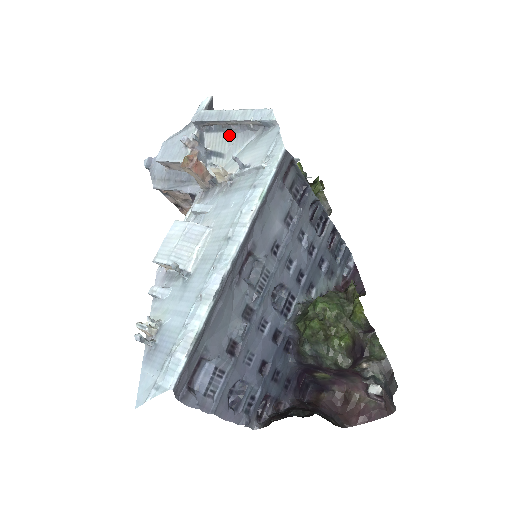
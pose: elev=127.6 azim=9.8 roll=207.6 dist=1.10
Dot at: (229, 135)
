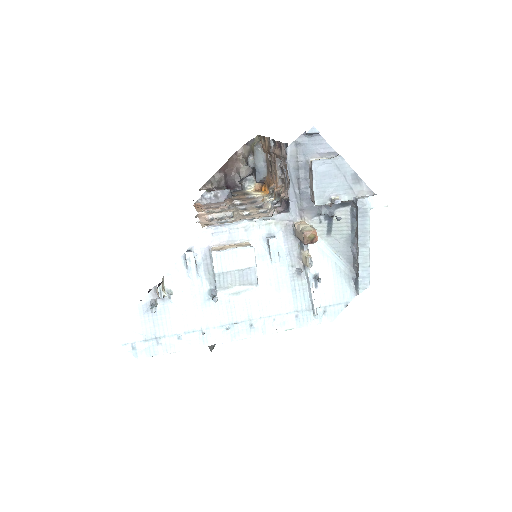
Dot at: (348, 238)
